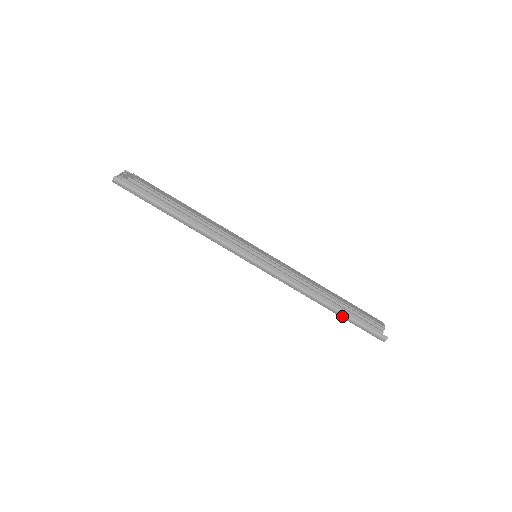
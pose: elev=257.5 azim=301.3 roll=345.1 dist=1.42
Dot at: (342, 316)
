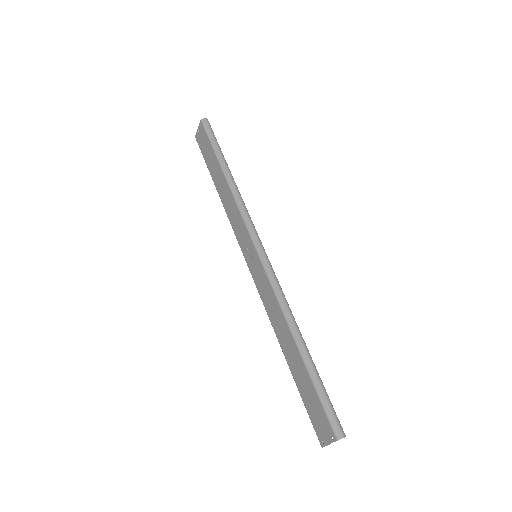
Dot at: (310, 366)
